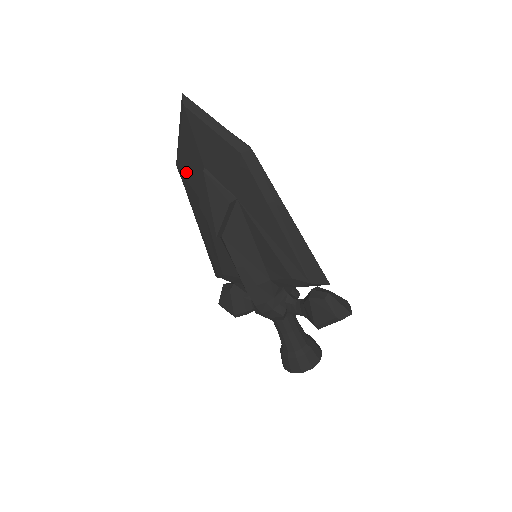
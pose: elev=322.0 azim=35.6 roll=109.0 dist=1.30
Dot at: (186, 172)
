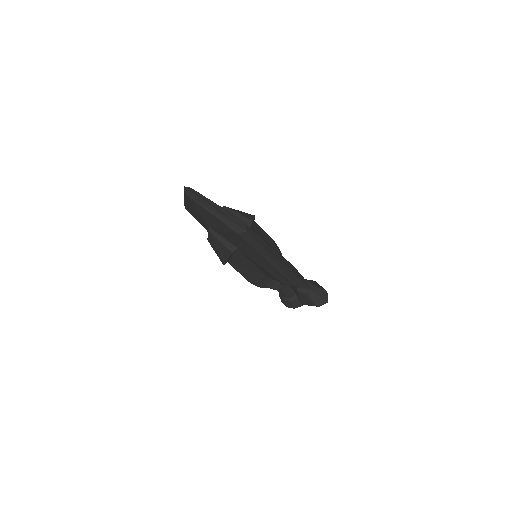
Dot at: (194, 216)
